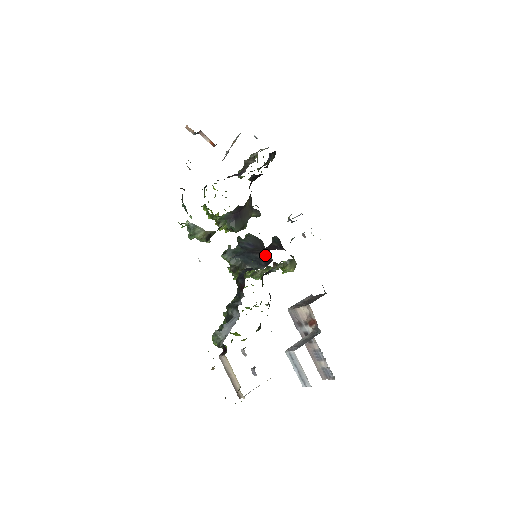
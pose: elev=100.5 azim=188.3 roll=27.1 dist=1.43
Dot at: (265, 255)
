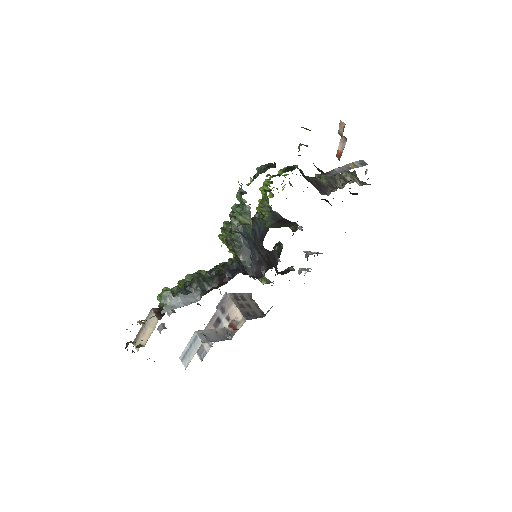
Dot at: (263, 264)
